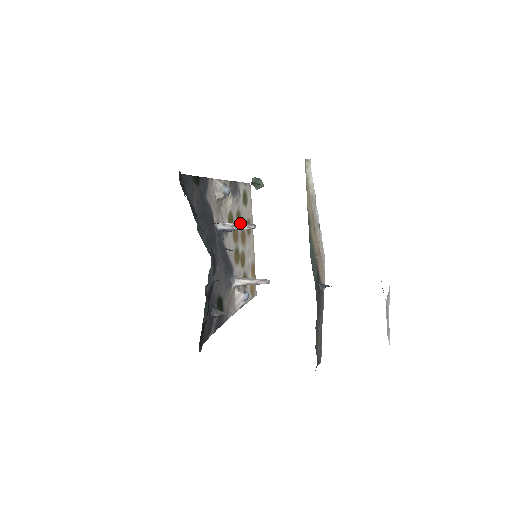
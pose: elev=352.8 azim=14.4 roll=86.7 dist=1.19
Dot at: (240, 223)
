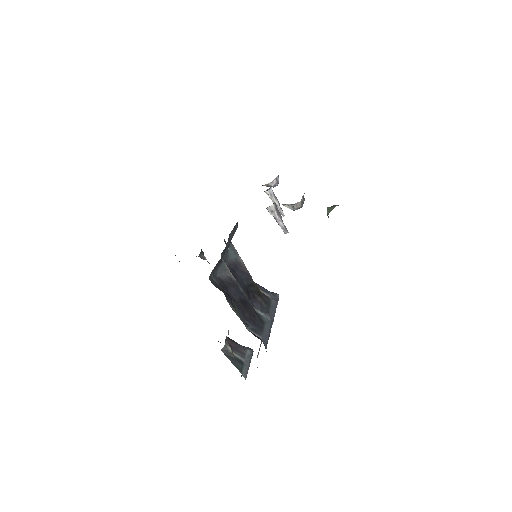
Dot at: (282, 222)
